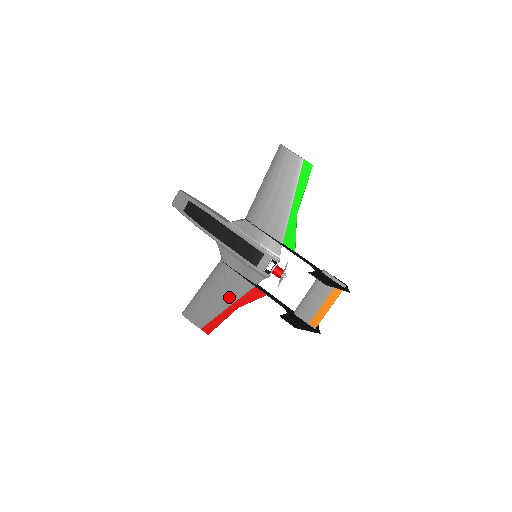
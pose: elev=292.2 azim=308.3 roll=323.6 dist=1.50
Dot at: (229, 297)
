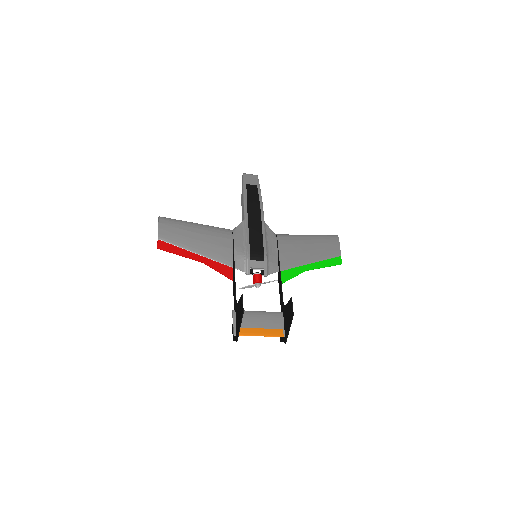
Dot at: (207, 250)
